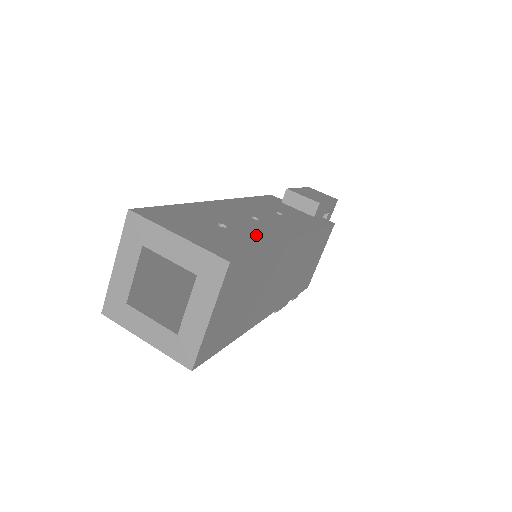
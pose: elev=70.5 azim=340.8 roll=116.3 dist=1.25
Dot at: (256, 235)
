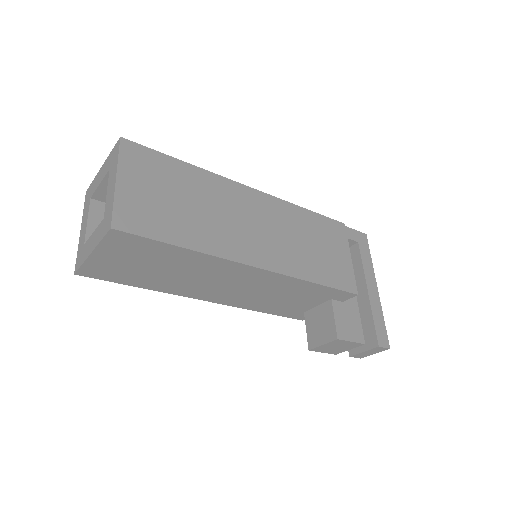
Dot at: occluded
